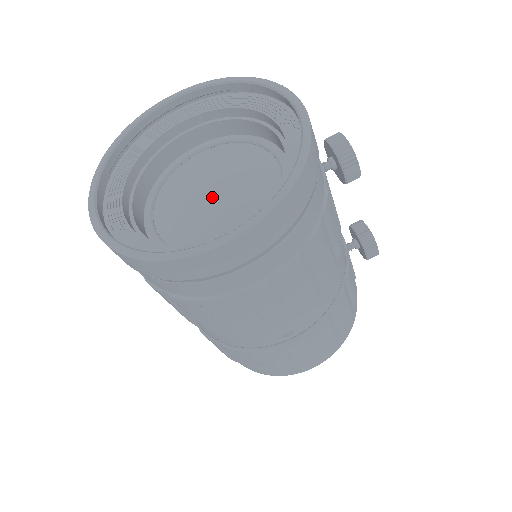
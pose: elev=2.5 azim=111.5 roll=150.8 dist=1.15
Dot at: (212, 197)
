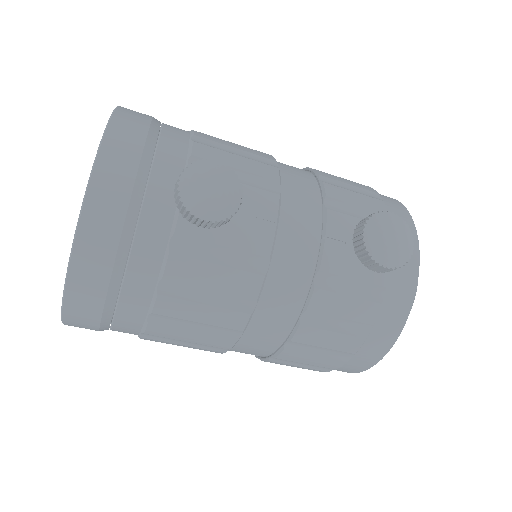
Dot at: occluded
